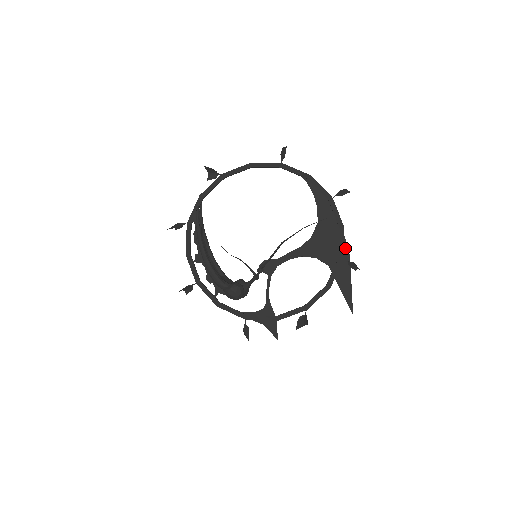
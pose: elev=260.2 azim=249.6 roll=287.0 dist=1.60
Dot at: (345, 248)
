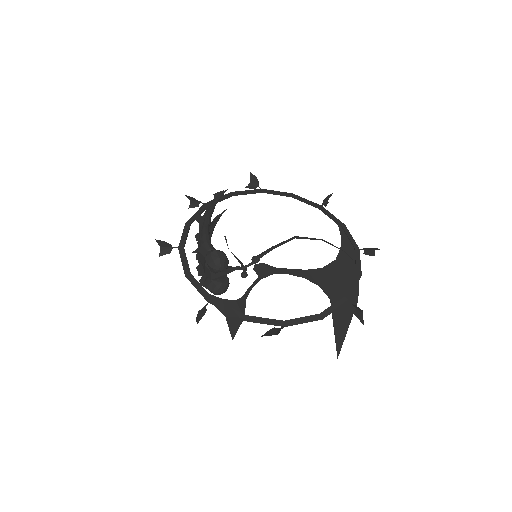
Dot at: (355, 292)
